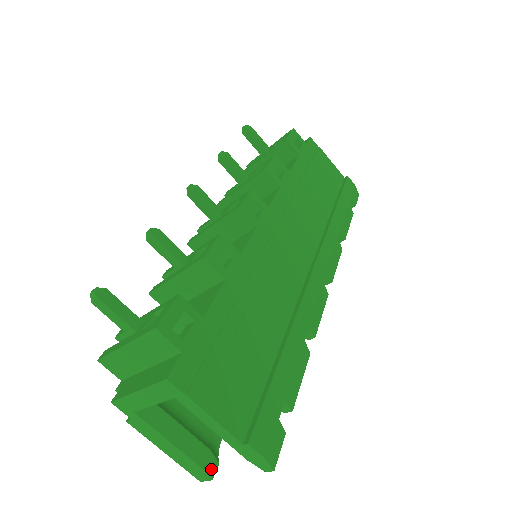
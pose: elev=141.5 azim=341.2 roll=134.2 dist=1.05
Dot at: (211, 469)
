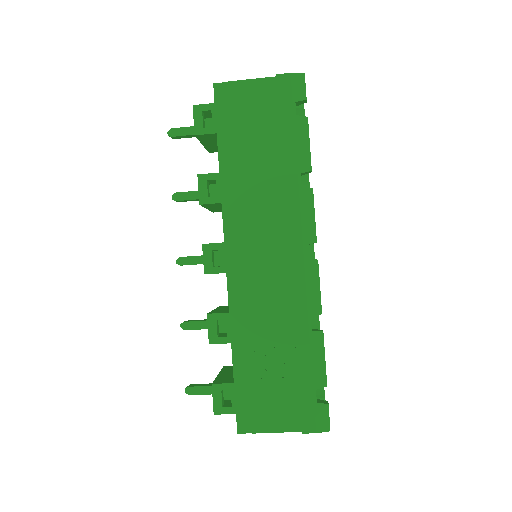
Dot at: occluded
